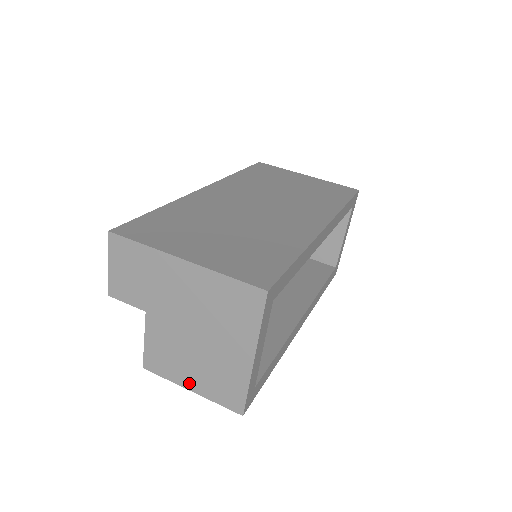
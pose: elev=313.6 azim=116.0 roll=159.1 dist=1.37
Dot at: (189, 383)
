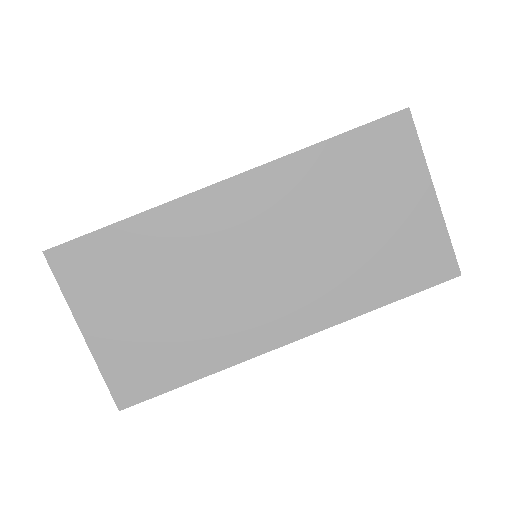
Dot at: occluded
